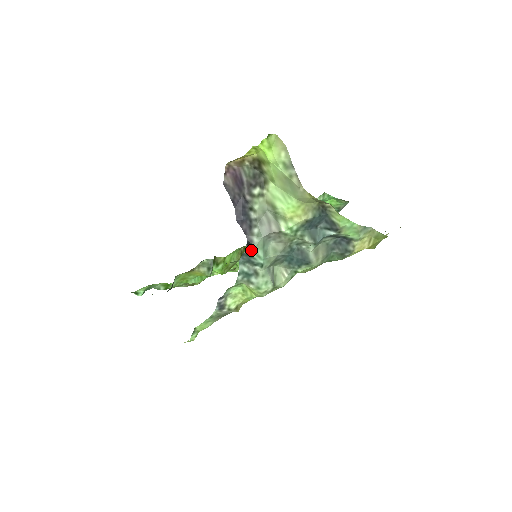
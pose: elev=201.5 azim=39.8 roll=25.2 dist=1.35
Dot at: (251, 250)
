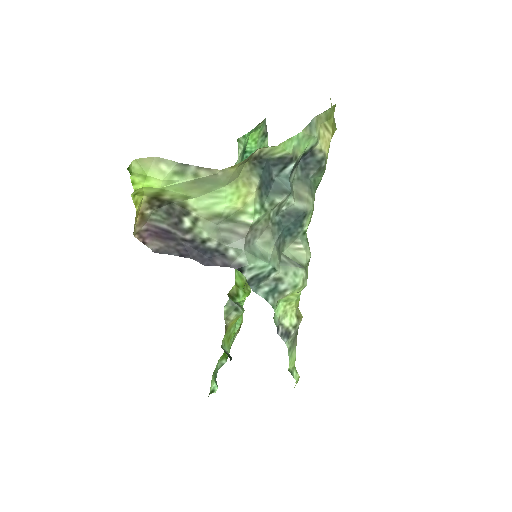
Dot at: (249, 272)
